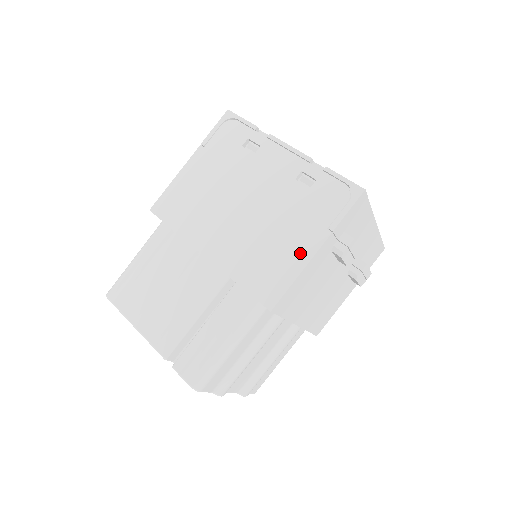
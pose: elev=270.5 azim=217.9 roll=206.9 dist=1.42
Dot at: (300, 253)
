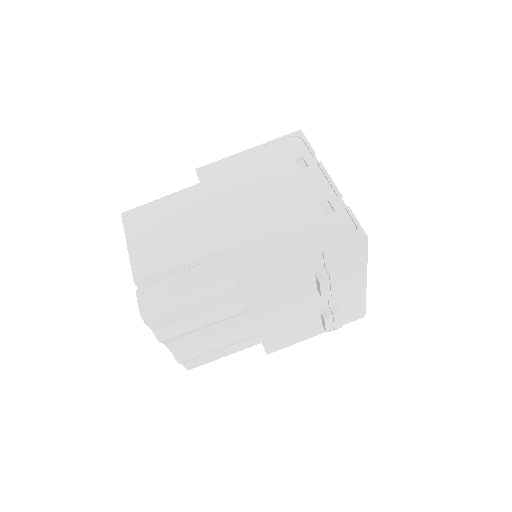
Dot at: (288, 257)
